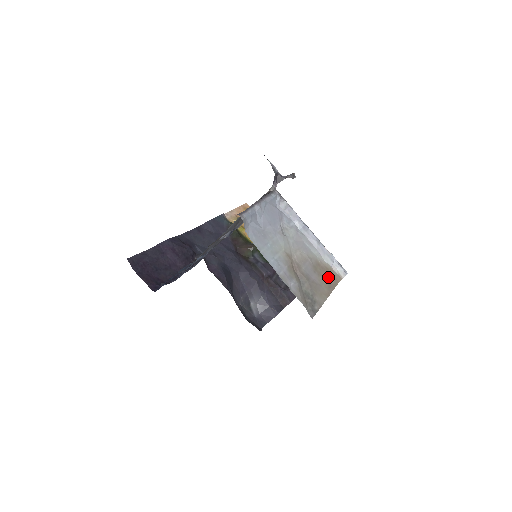
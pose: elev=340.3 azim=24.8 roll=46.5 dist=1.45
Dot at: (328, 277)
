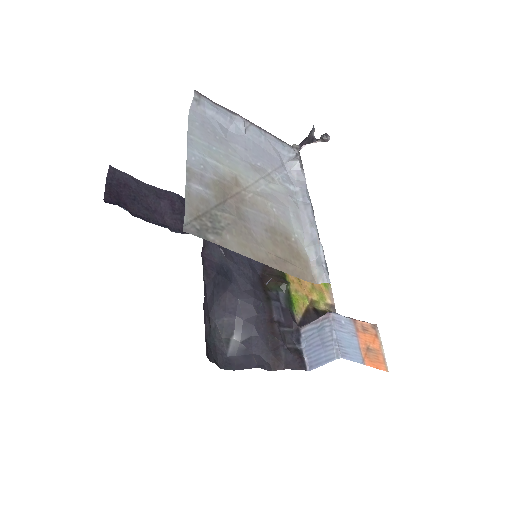
Dot at: (288, 258)
